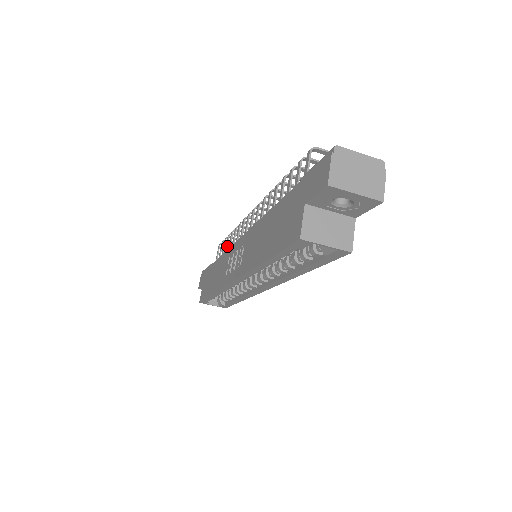
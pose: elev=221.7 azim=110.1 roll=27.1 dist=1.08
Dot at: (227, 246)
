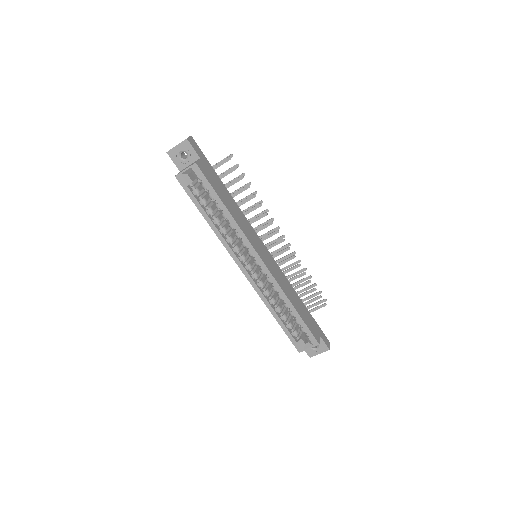
Dot at: occluded
